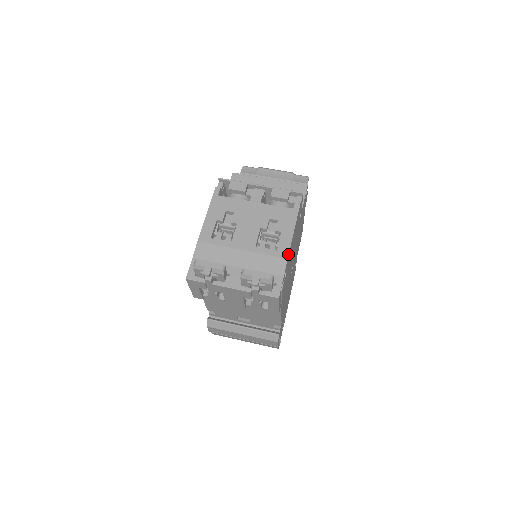
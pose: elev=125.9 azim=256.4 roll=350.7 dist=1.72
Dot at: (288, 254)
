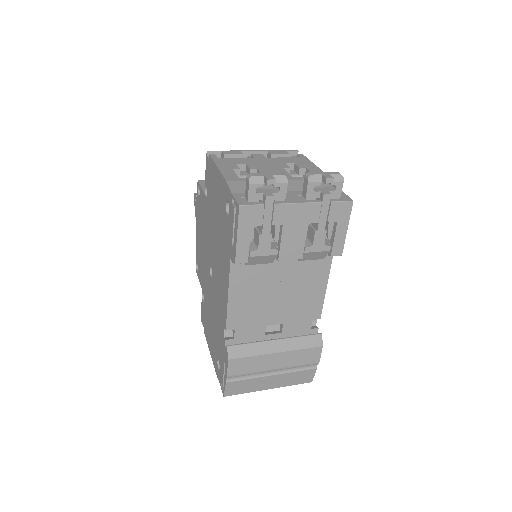
Dot at: occluded
